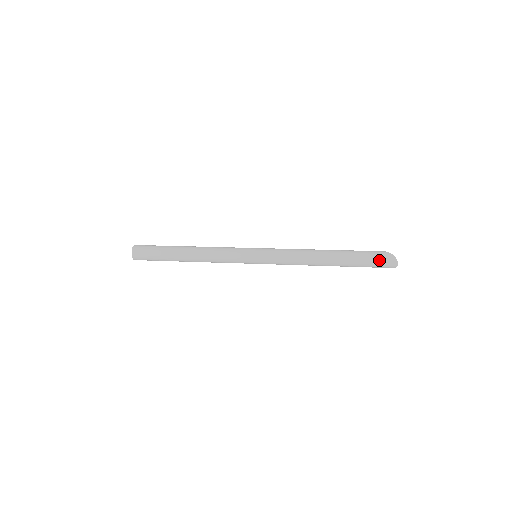
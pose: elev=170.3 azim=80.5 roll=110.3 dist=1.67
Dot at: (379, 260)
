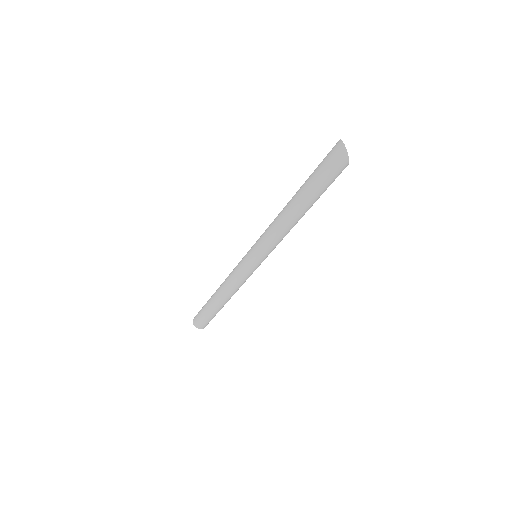
Dot at: (327, 157)
